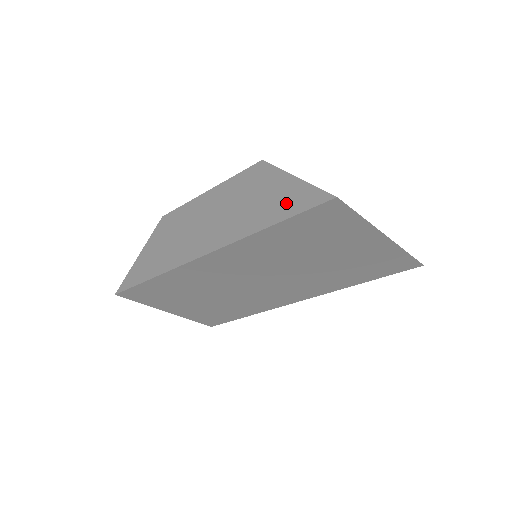
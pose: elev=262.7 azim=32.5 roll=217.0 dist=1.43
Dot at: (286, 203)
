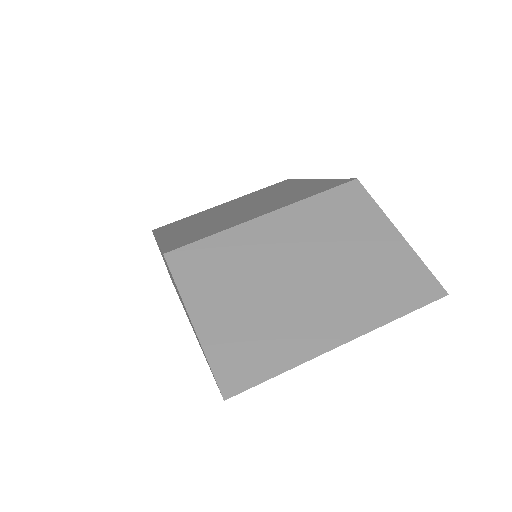
Dot at: occluded
